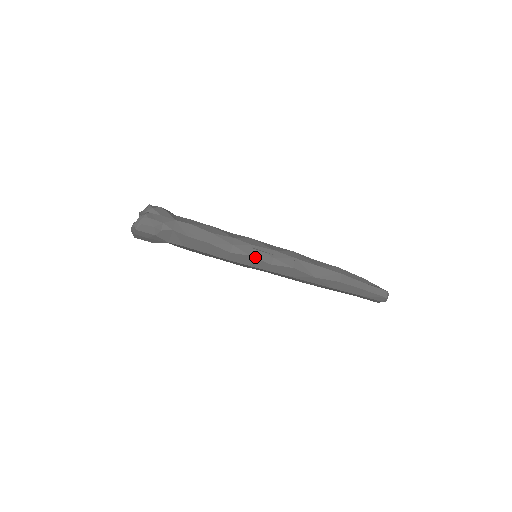
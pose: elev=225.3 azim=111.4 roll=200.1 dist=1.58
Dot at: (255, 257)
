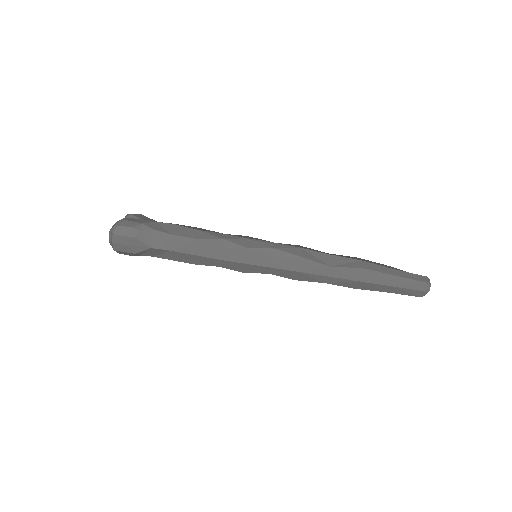
Dot at: (252, 249)
